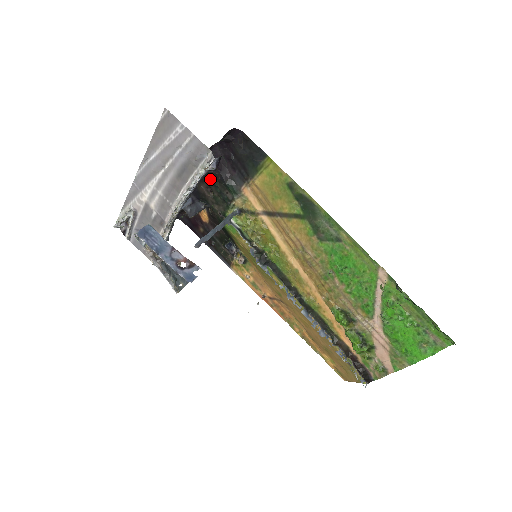
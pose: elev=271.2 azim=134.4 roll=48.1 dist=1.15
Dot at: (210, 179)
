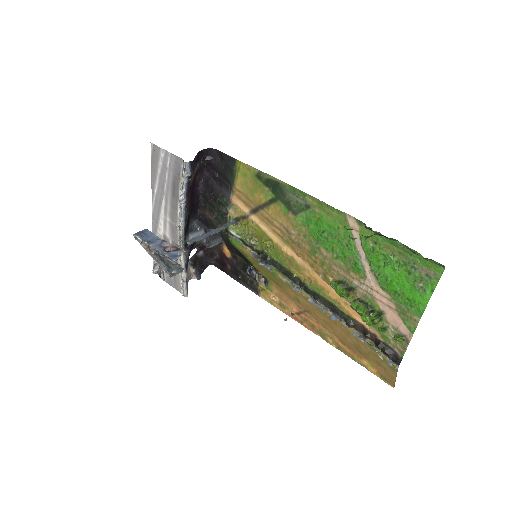
Dot at: (208, 202)
